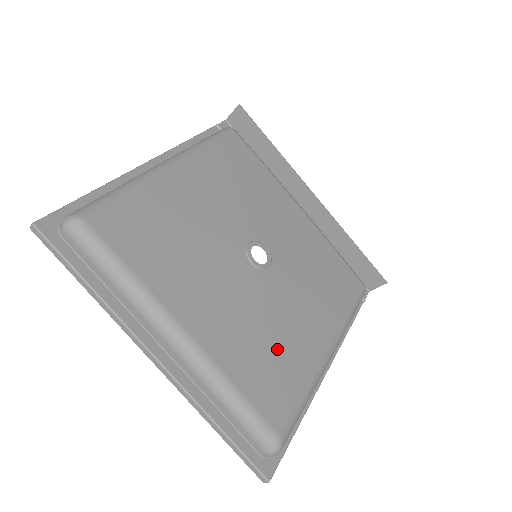
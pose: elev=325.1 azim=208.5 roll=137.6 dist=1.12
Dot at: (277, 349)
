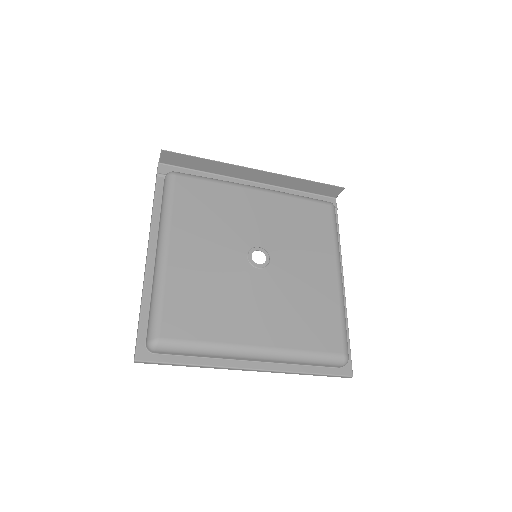
Dot at: (310, 307)
